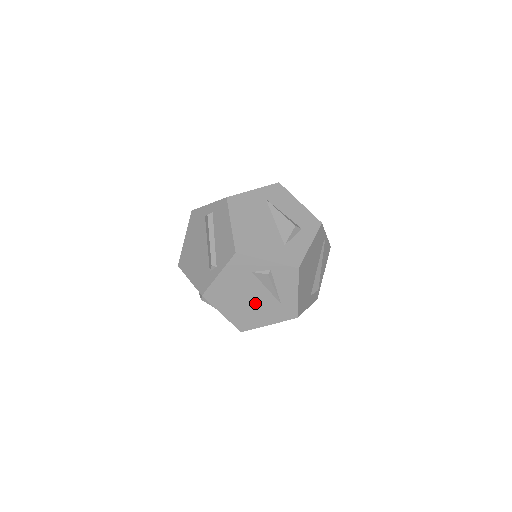
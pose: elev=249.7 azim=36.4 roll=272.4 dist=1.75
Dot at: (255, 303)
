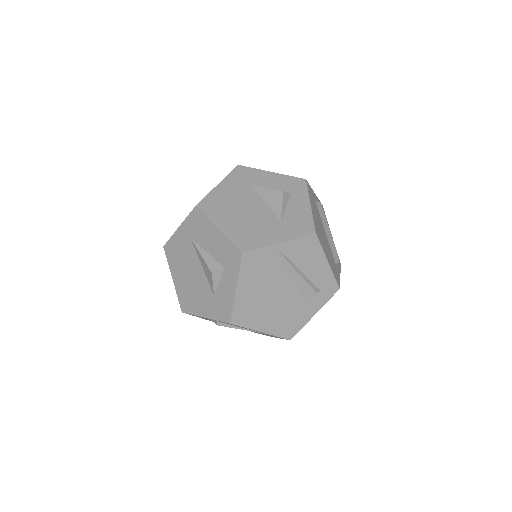
Dot at: occluded
